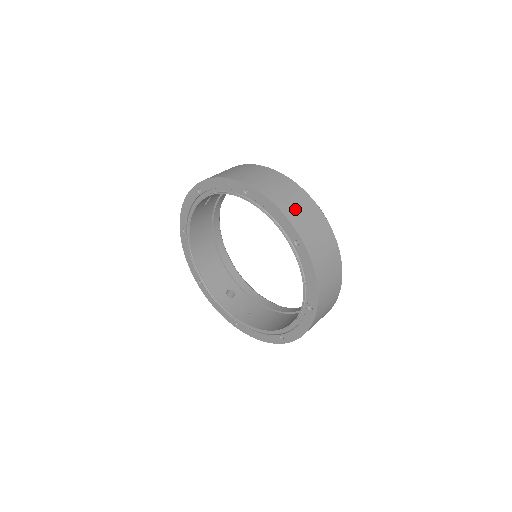
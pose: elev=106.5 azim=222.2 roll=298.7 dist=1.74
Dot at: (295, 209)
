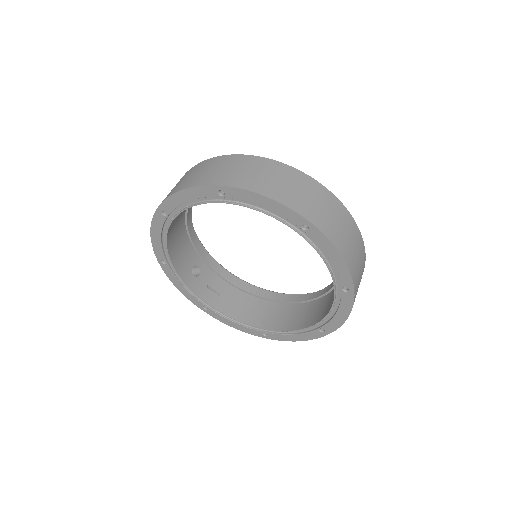
Dot at: (352, 253)
